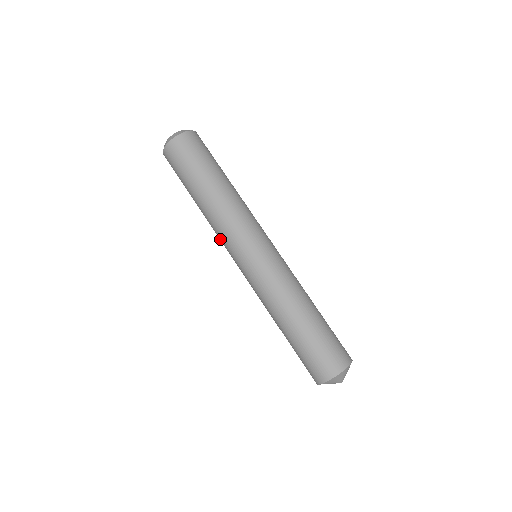
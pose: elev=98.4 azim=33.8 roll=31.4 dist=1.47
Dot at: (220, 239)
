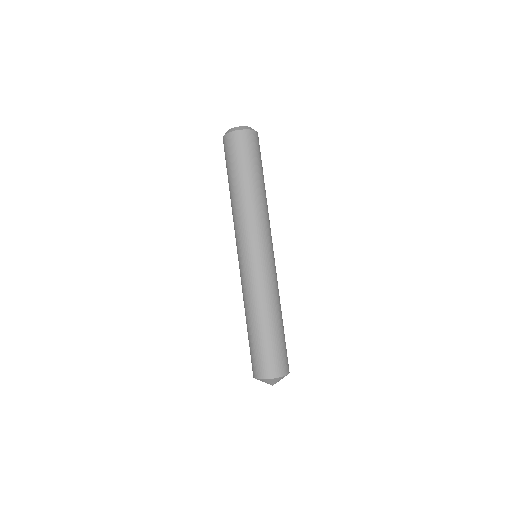
Dot at: (240, 227)
